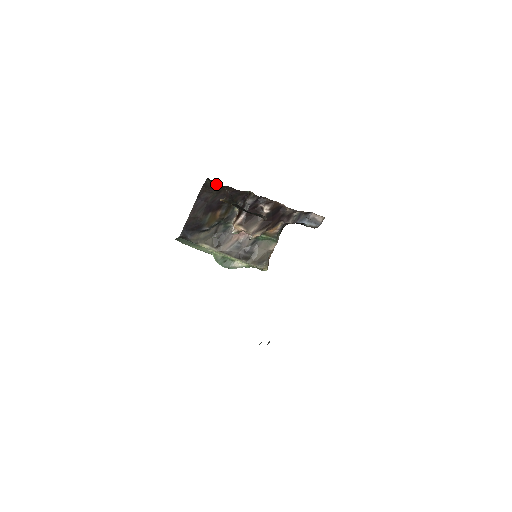
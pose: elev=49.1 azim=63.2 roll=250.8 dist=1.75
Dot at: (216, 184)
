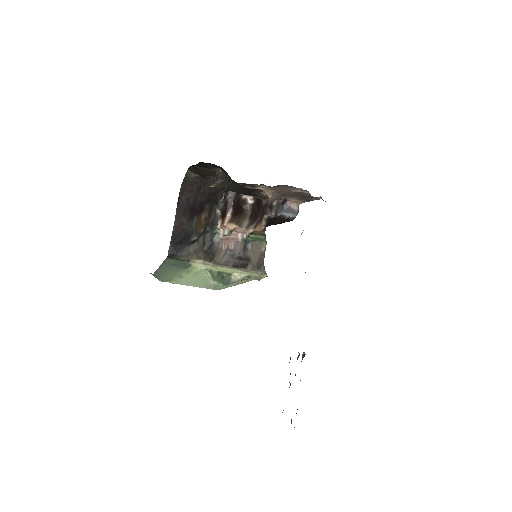
Dot at: (198, 174)
